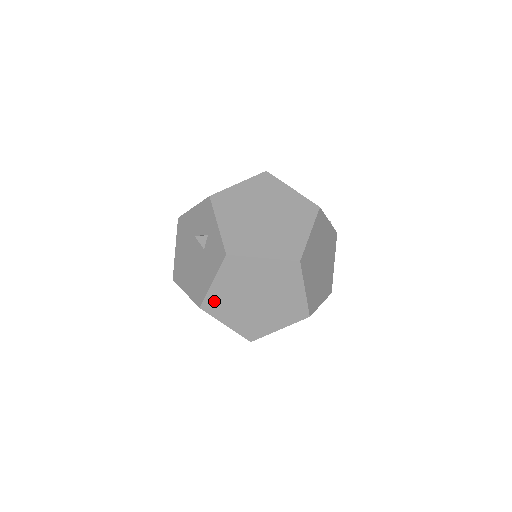
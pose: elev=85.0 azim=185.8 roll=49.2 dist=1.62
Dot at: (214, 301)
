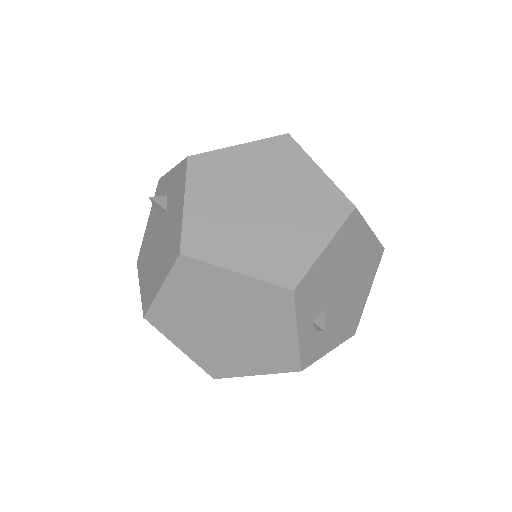
Dot at: (198, 233)
